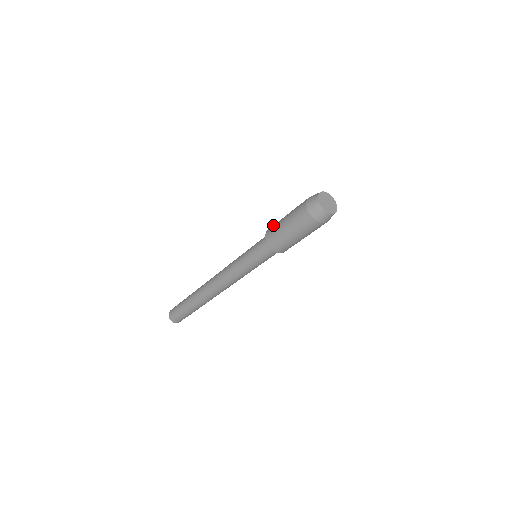
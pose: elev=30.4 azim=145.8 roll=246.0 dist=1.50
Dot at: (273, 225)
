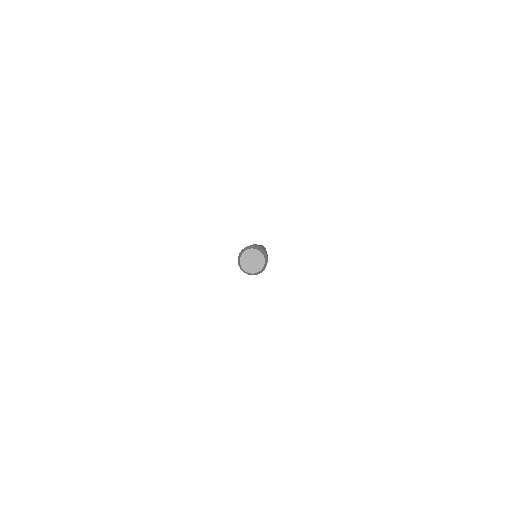
Dot at: (253, 244)
